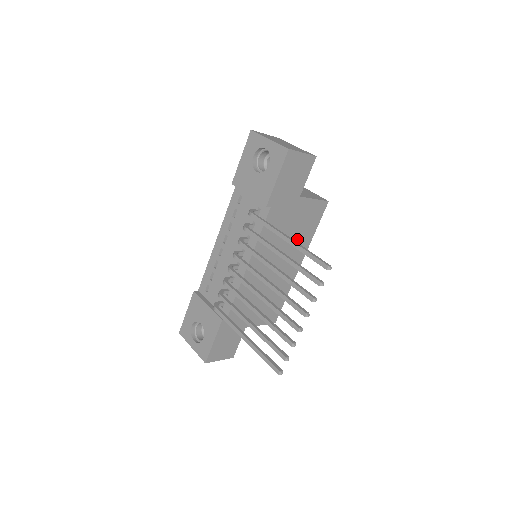
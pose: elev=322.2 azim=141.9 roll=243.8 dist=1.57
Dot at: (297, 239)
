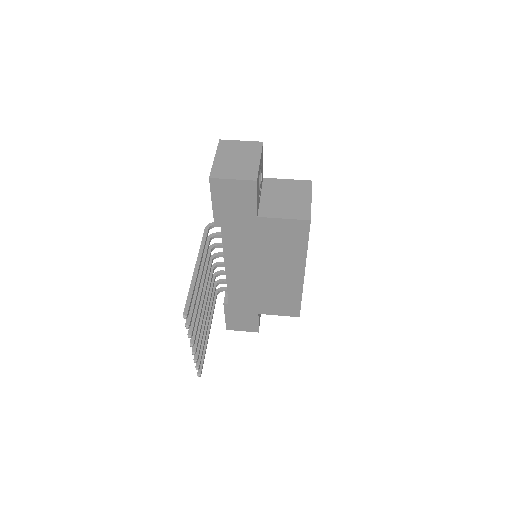
Dot at: (282, 252)
